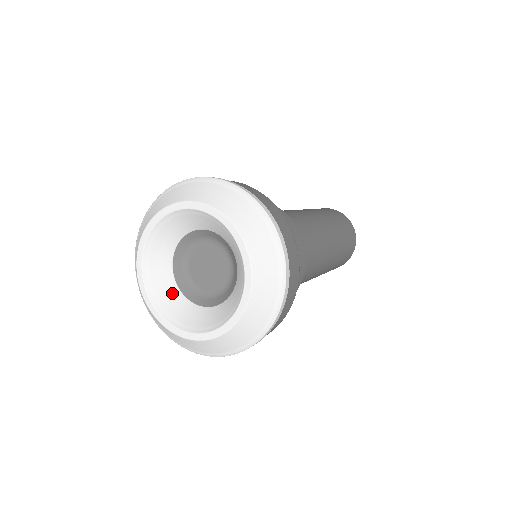
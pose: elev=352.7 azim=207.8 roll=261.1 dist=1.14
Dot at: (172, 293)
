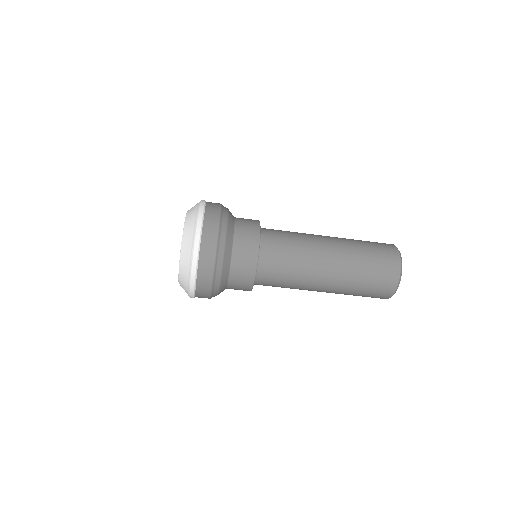
Dot at: occluded
